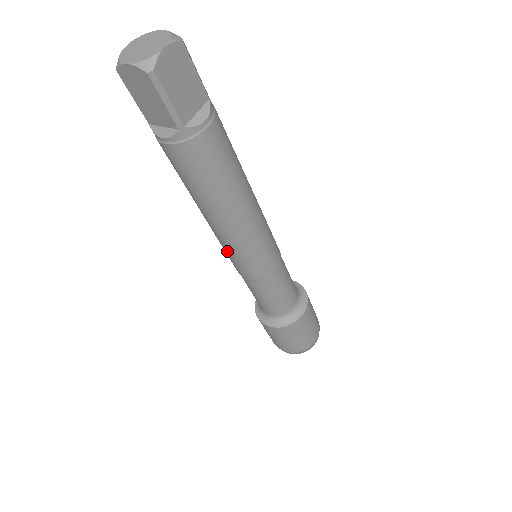
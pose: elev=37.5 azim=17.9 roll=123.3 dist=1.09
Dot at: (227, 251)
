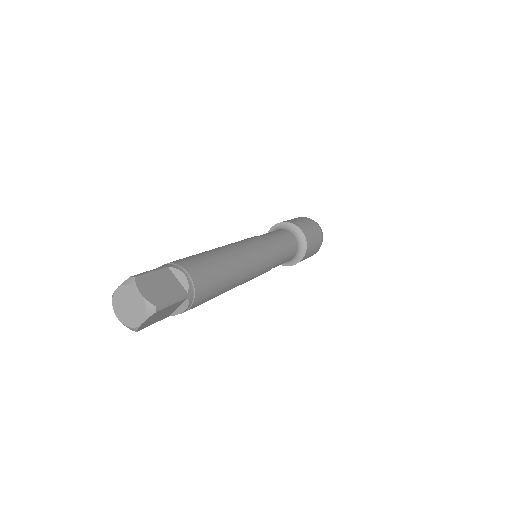
Dot at: occluded
